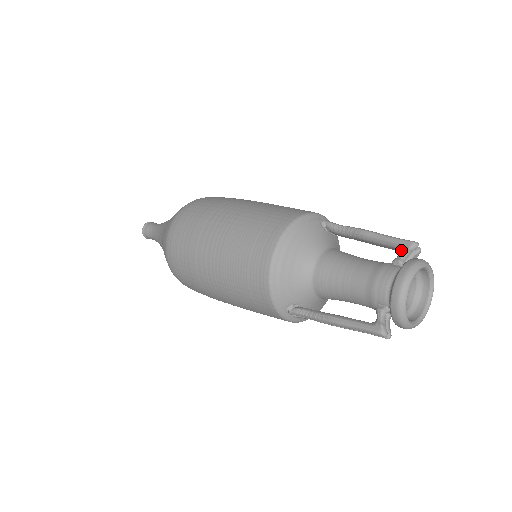
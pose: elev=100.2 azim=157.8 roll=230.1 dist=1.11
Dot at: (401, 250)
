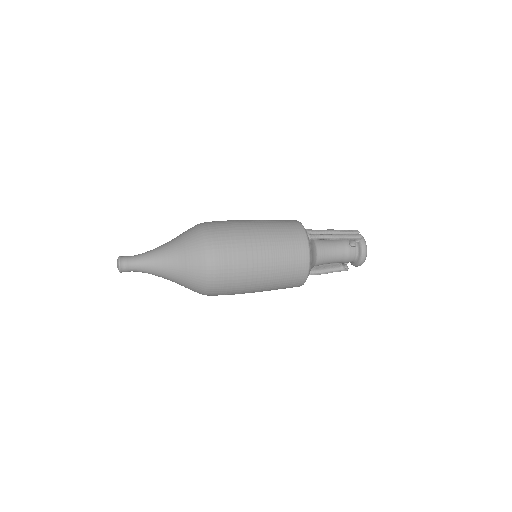
Dot at: (356, 242)
